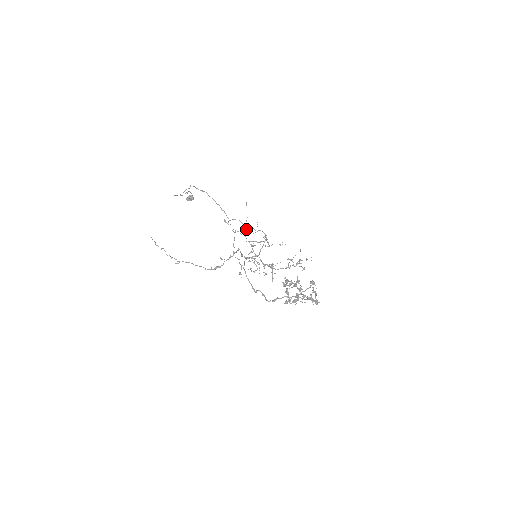
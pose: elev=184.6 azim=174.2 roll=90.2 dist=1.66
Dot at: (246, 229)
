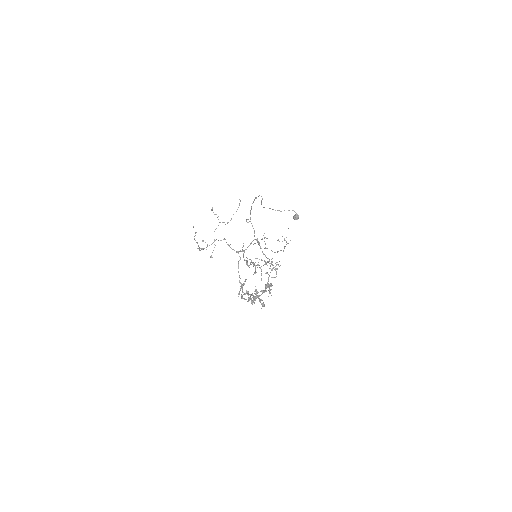
Dot at: occluded
